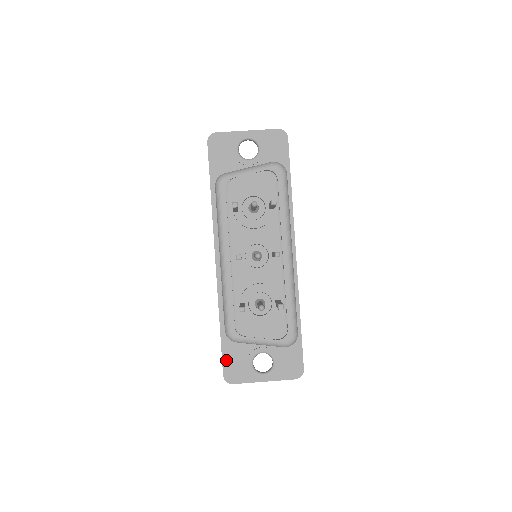
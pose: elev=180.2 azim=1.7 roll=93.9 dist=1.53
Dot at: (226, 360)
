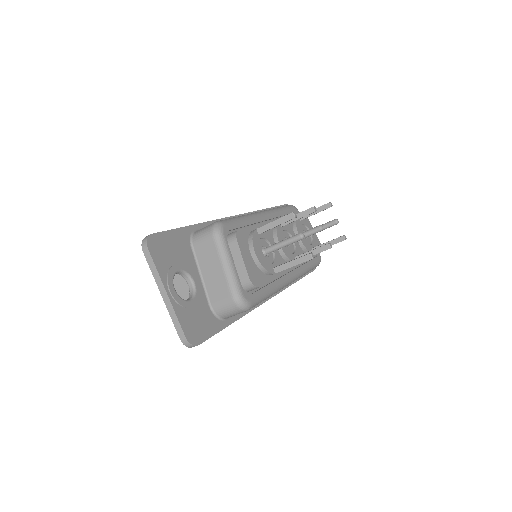
Dot at: (168, 236)
